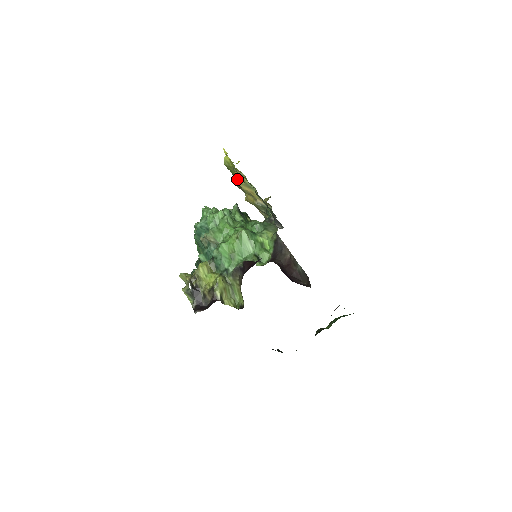
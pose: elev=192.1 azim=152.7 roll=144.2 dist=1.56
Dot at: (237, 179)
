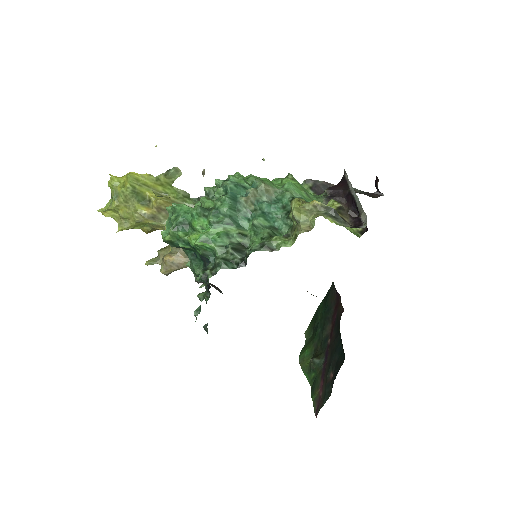
Dot at: (158, 198)
